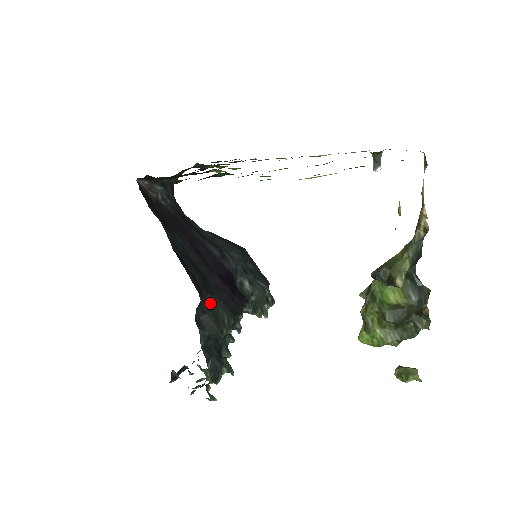
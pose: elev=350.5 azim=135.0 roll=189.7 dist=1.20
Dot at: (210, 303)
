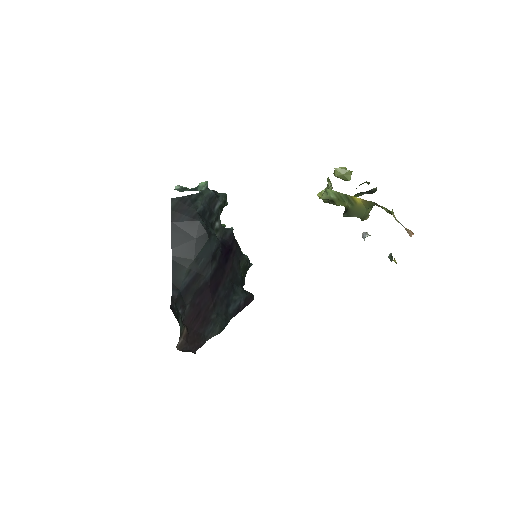
Dot at: (241, 278)
